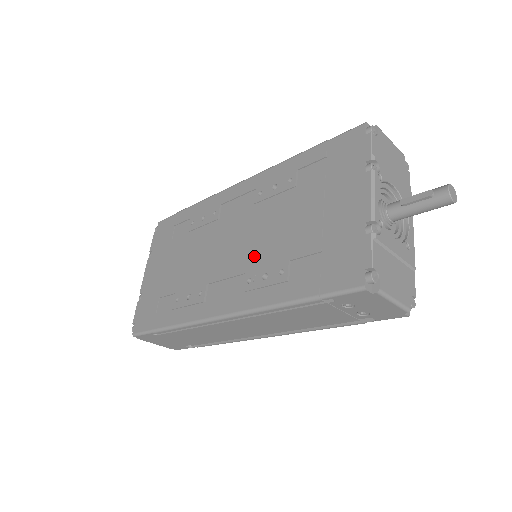
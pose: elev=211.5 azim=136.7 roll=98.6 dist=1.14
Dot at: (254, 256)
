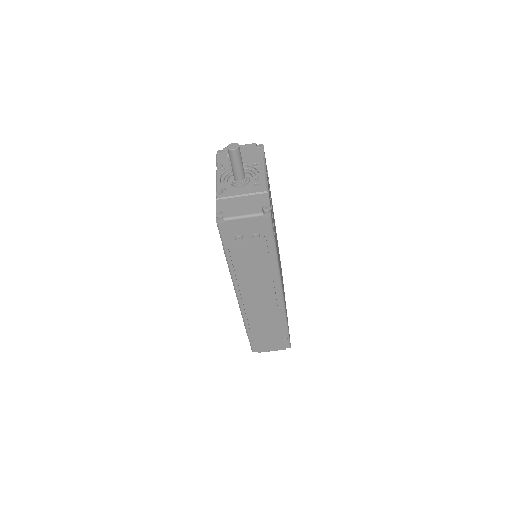
Dot at: occluded
